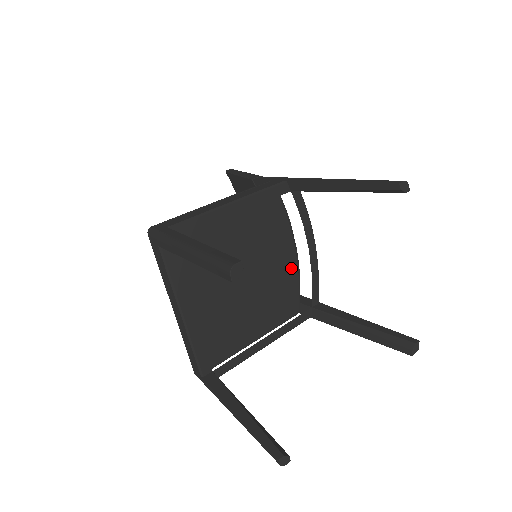
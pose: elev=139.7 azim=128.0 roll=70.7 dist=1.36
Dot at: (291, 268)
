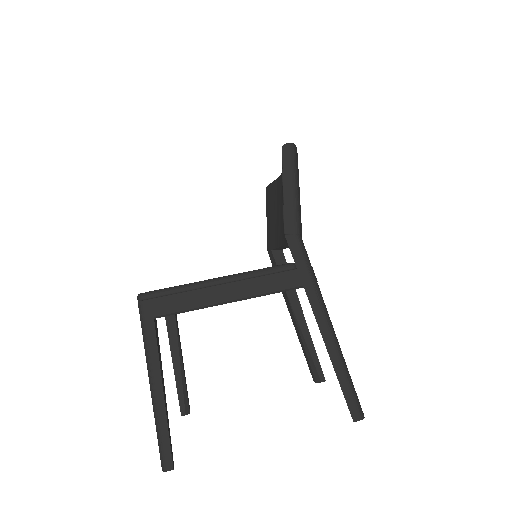
Dot at: occluded
